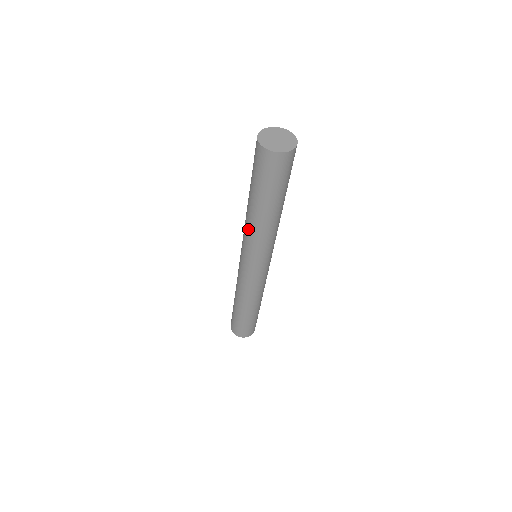
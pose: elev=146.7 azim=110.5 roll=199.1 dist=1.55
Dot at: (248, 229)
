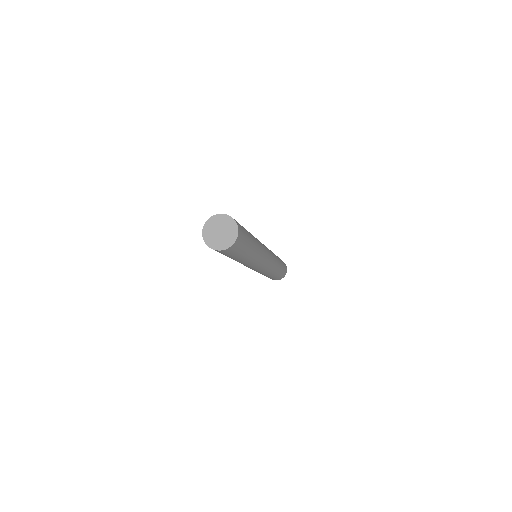
Dot at: occluded
